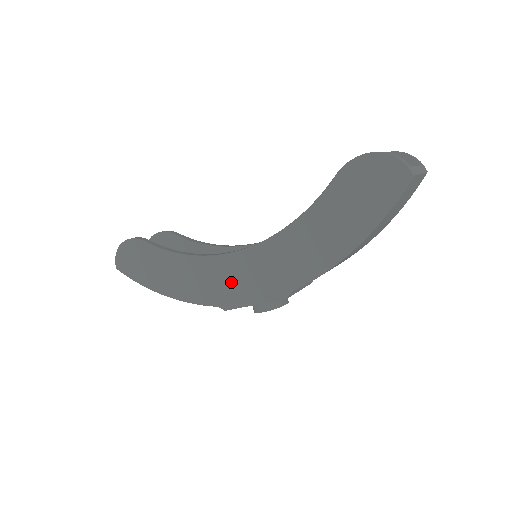
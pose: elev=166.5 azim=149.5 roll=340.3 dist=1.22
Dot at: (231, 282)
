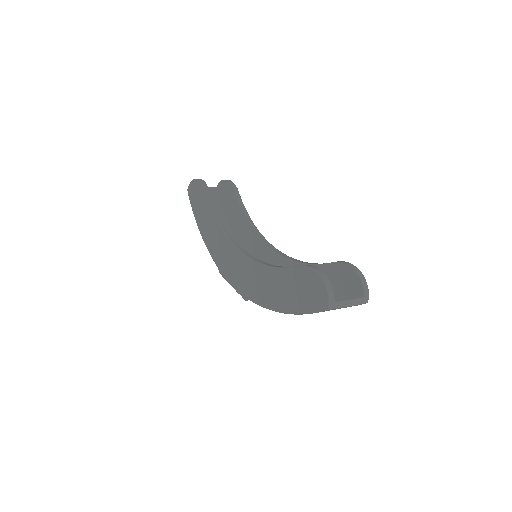
Dot at: (229, 262)
